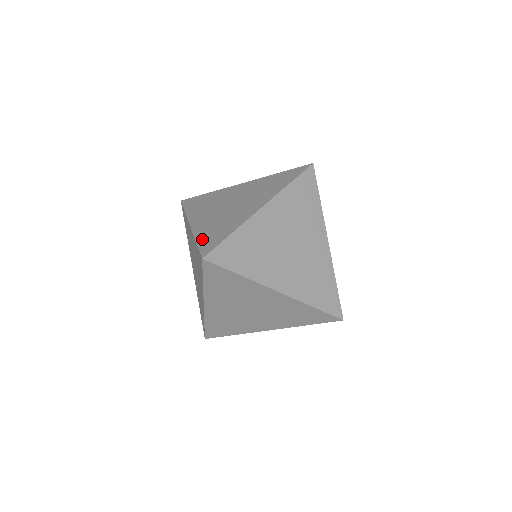
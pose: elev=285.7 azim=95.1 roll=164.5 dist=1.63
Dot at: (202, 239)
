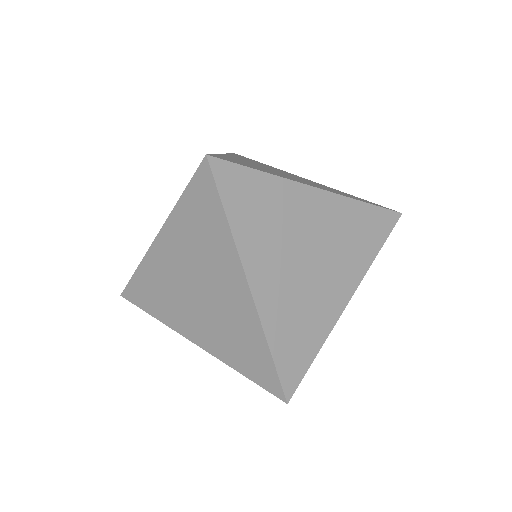
Dot at: occluded
